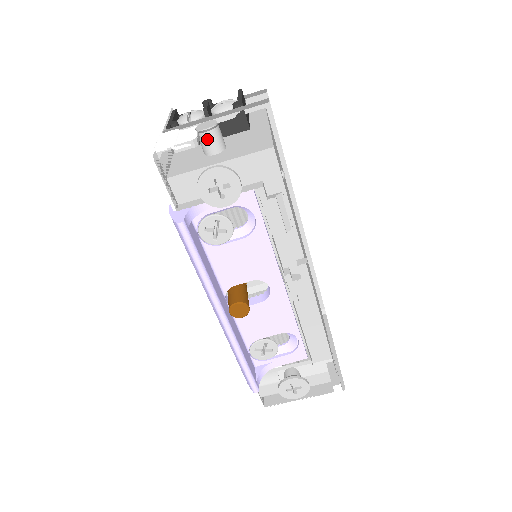
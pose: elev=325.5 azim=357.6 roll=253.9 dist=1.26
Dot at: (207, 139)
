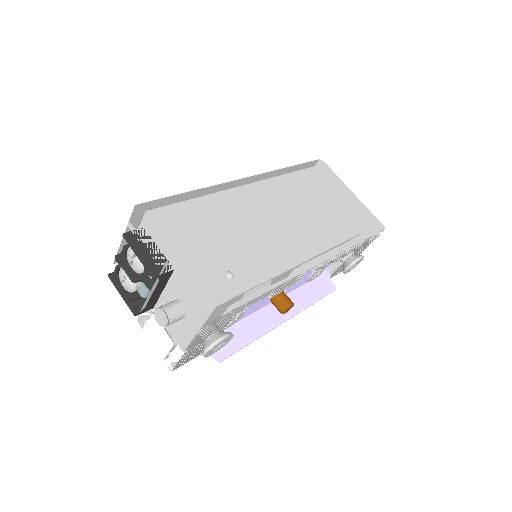
Dot at: (172, 323)
